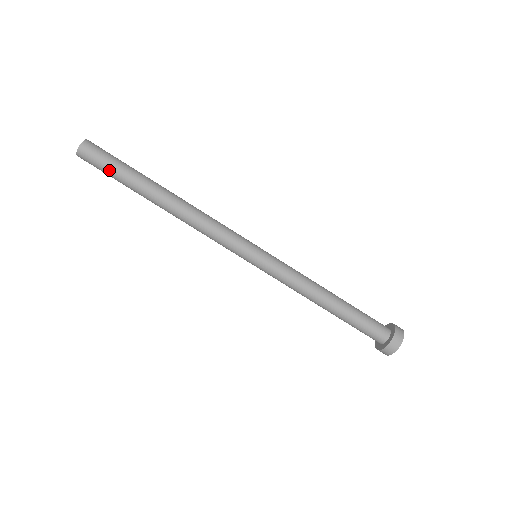
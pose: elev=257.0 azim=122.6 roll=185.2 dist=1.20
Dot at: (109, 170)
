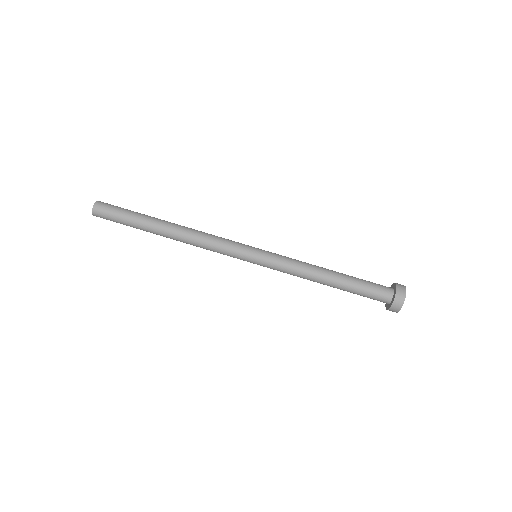
Dot at: (120, 218)
